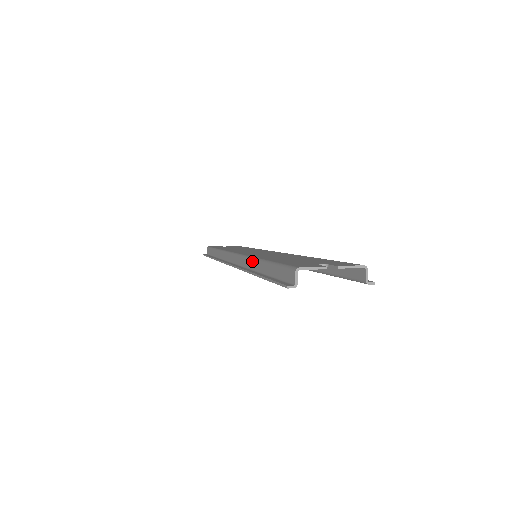
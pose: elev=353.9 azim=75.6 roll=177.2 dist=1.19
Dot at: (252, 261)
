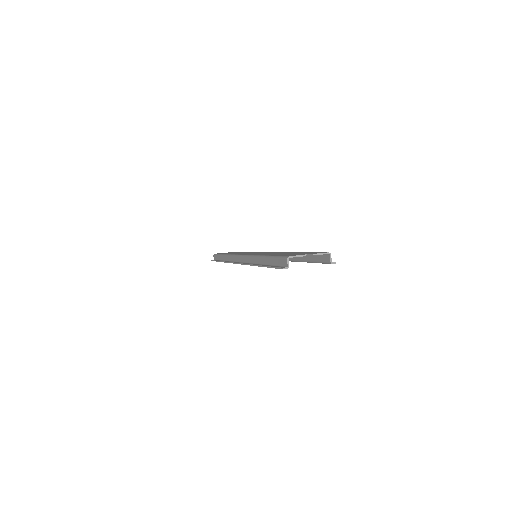
Dot at: (256, 258)
